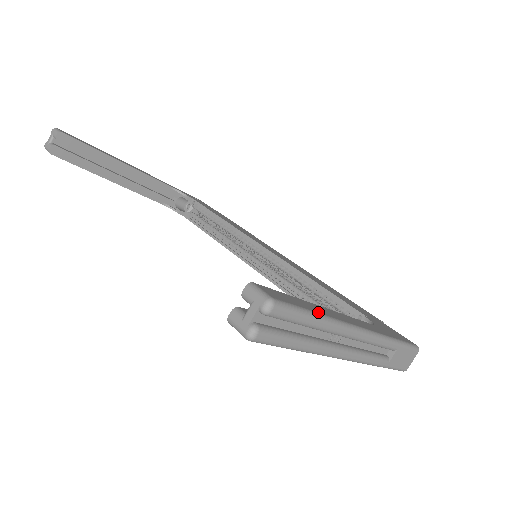
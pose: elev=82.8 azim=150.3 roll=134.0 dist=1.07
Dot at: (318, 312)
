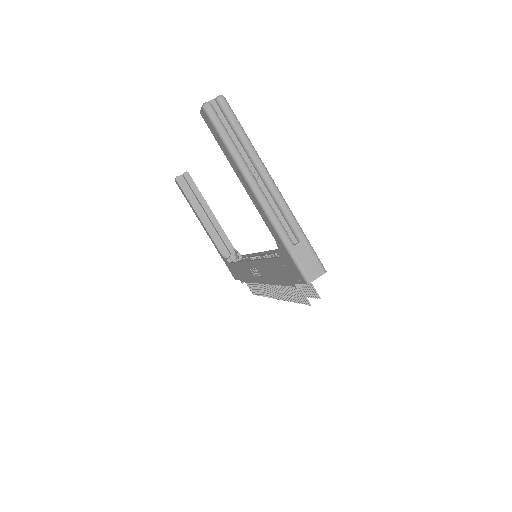
Dot at: occluded
